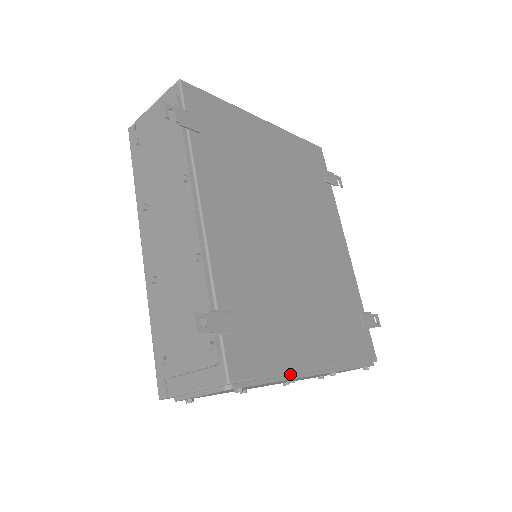
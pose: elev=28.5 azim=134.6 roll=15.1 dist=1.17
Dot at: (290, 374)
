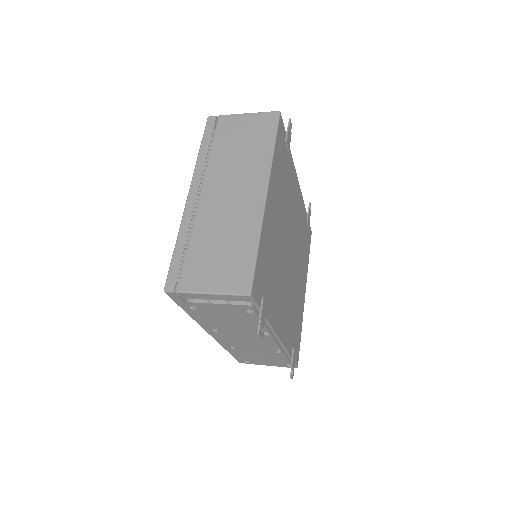
Dot at: (302, 320)
